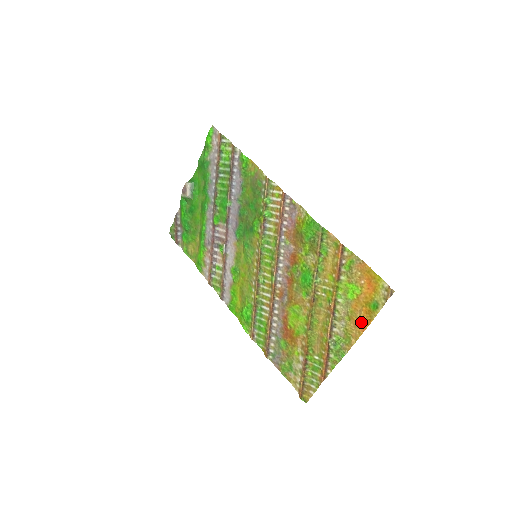
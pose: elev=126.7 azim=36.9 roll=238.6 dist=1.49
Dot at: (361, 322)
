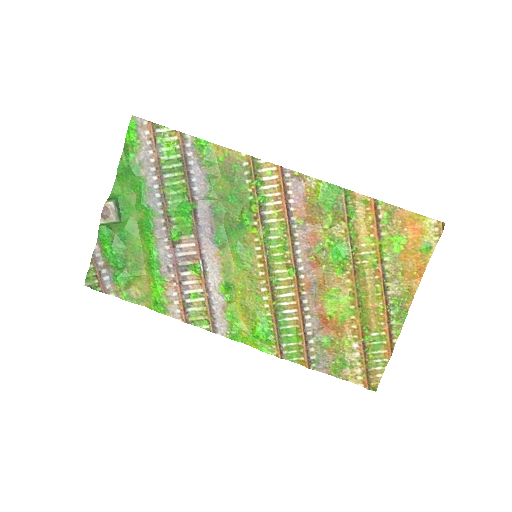
Dot at: (416, 271)
